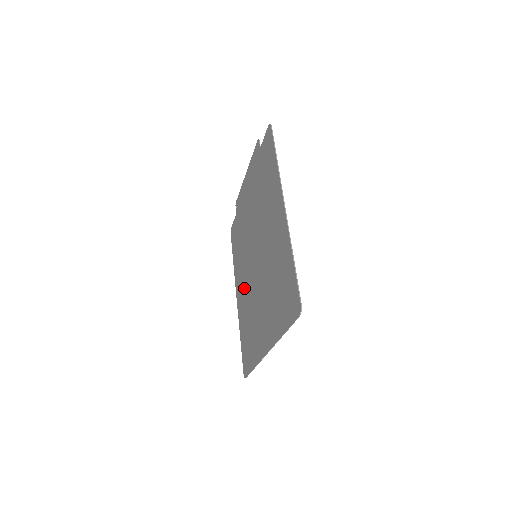
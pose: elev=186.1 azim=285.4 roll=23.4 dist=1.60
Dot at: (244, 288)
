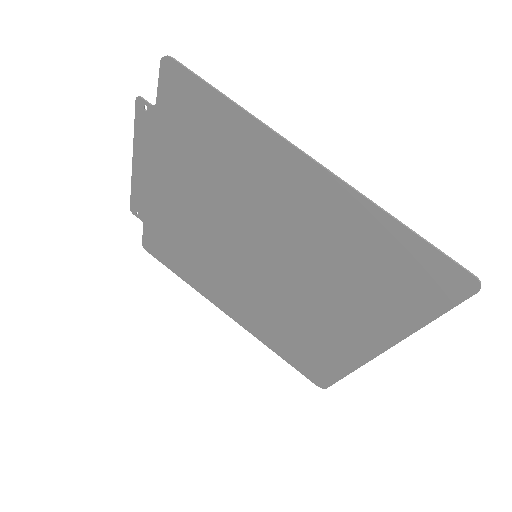
Dot at: (246, 301)
